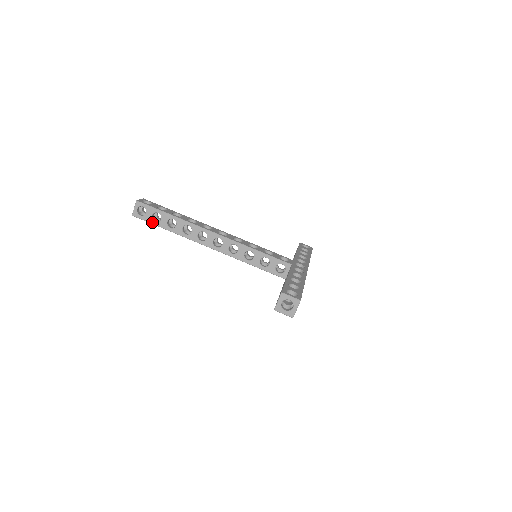
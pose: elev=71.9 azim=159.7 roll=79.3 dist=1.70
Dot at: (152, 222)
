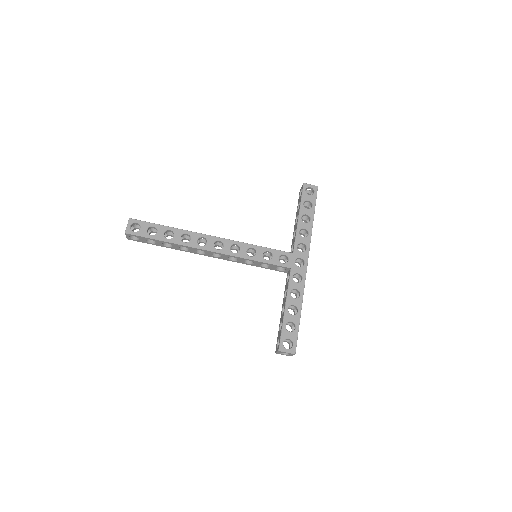
Dot at: (148, 243)
